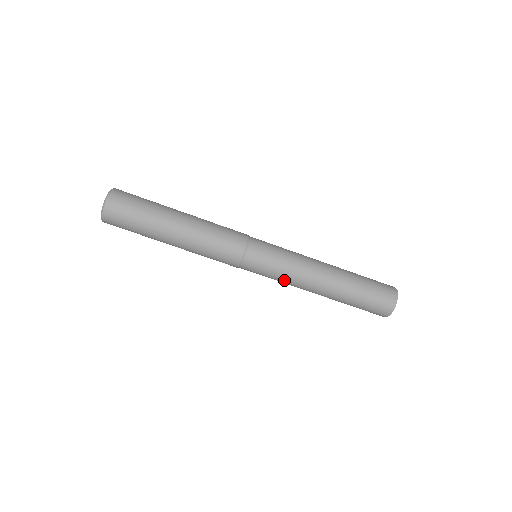
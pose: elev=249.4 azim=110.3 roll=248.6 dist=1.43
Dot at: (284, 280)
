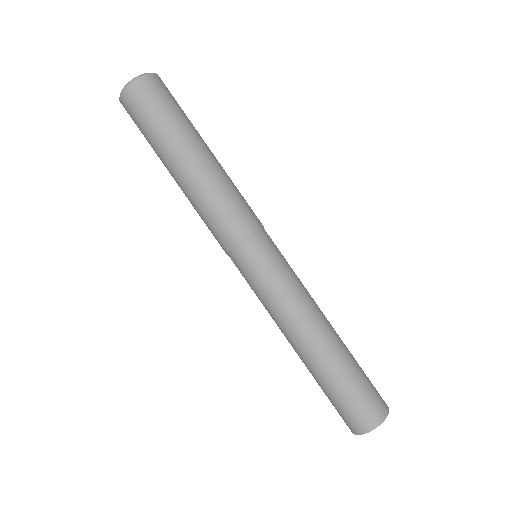
Dot at: (273, 301)
